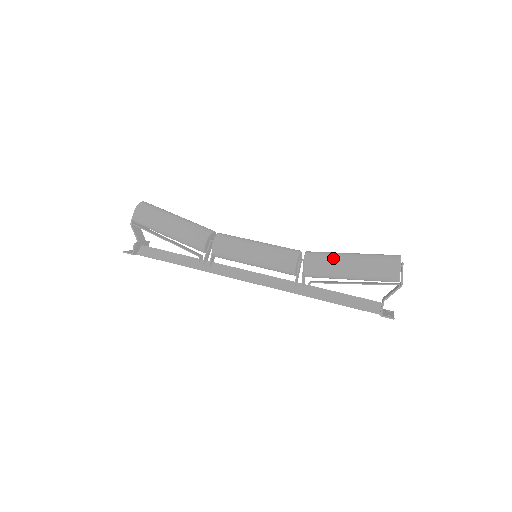
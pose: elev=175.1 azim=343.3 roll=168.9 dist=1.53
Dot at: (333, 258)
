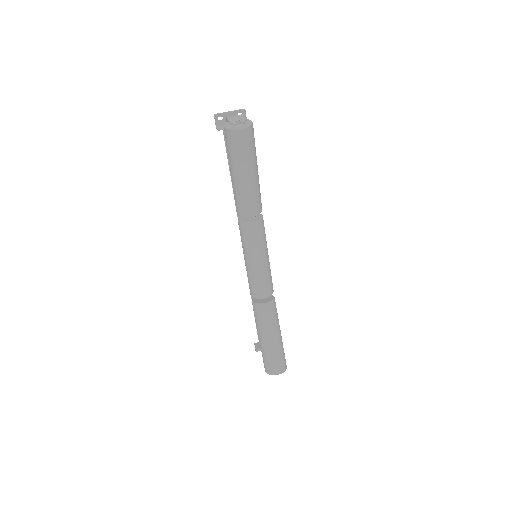
Dot at: (260, 327)
